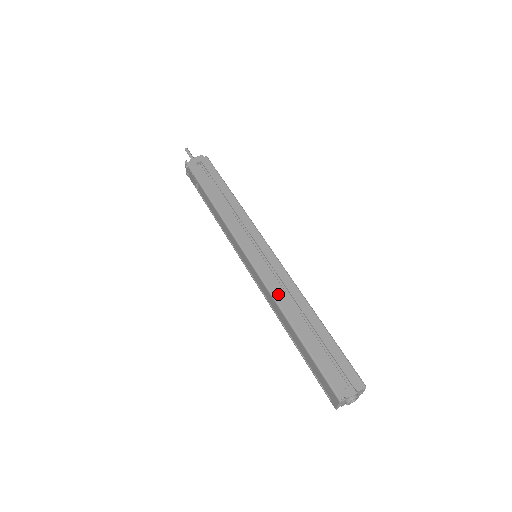
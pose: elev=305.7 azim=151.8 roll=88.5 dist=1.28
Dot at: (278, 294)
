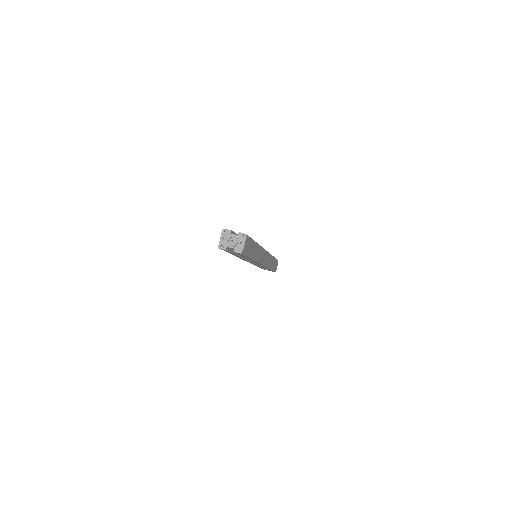
Dot at: occluded
